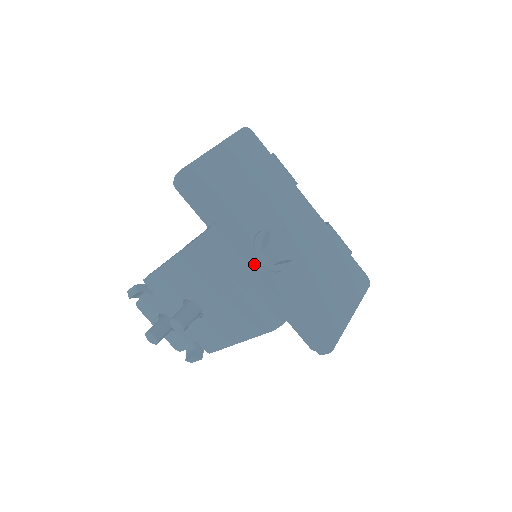
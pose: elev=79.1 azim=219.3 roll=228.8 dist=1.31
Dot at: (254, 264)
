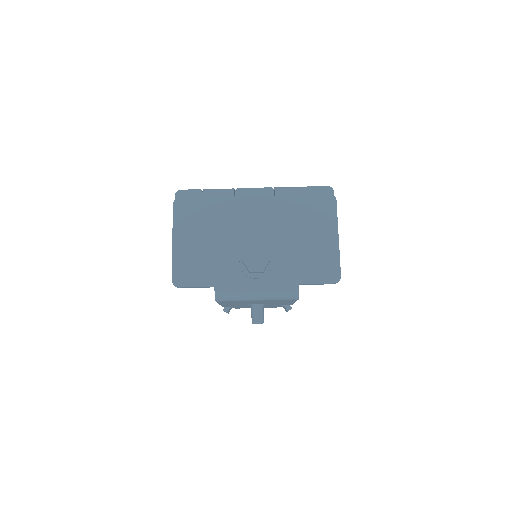
Dot at: (254, 283)
